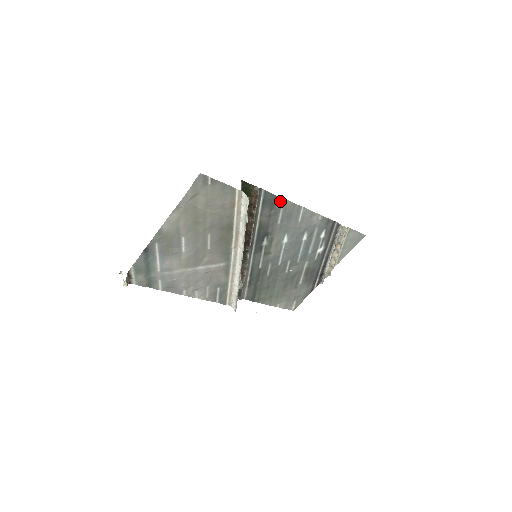
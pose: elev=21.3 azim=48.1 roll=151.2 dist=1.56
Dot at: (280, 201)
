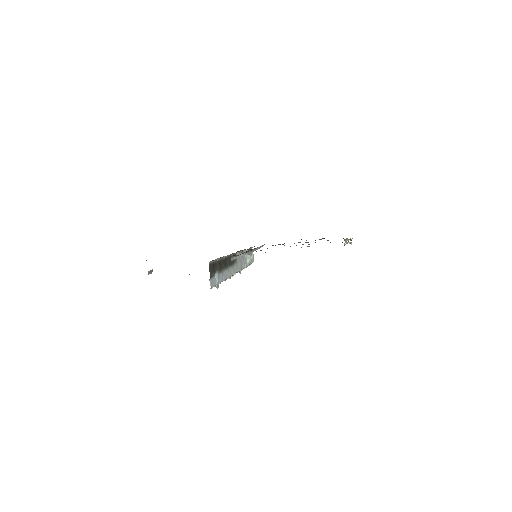
Dot at: occluded
